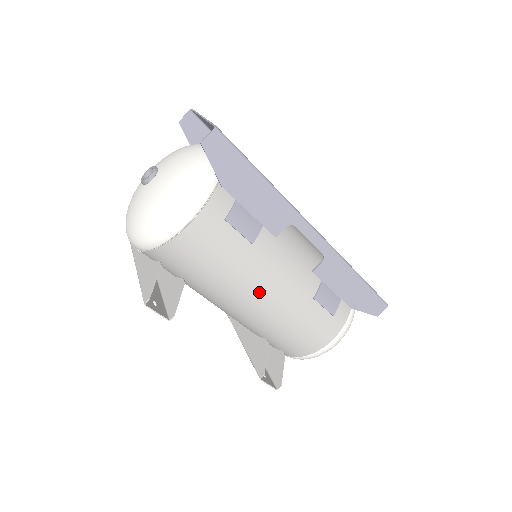
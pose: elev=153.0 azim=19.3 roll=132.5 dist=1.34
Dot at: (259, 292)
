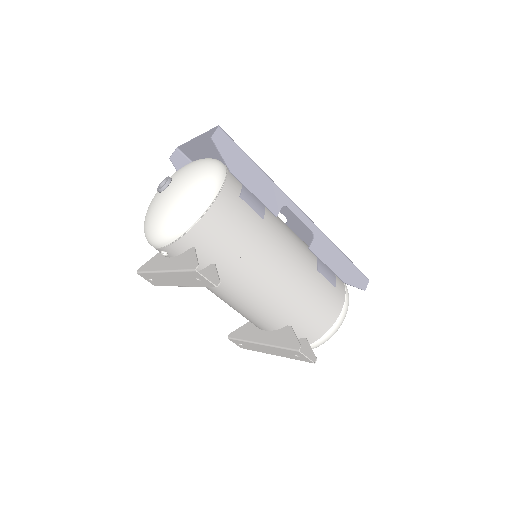
Dot at: (277, 263)
